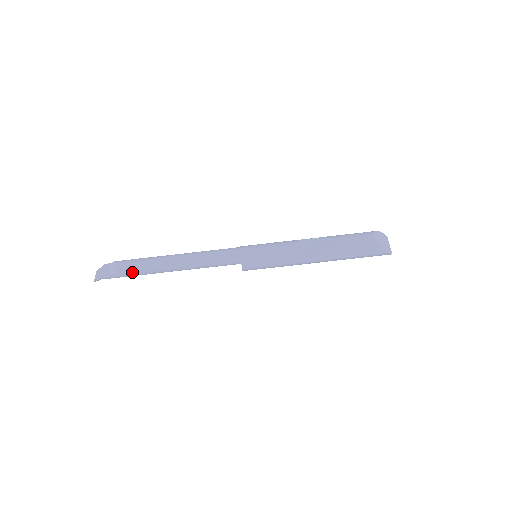
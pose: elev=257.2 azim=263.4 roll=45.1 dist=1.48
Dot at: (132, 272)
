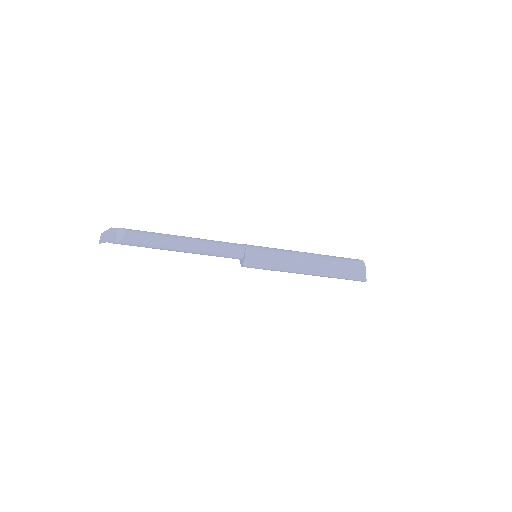
Dot at: (139, 244)
